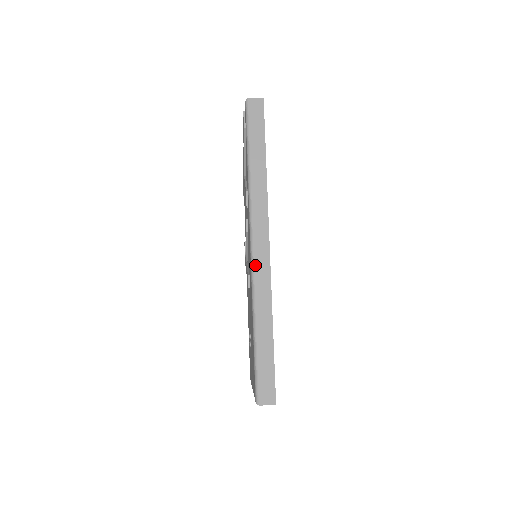
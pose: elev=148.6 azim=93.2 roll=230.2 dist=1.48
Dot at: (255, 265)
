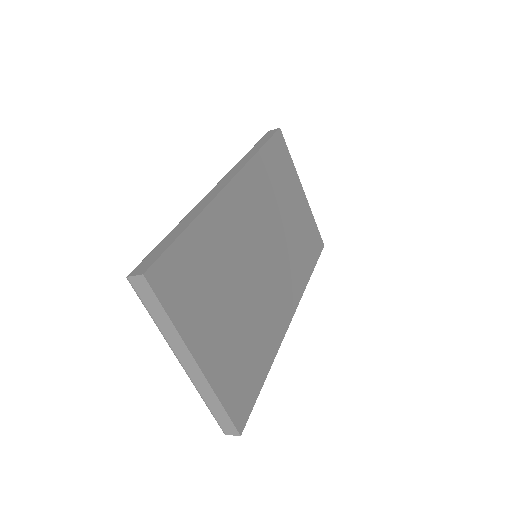
Dot at: (208, 194)
